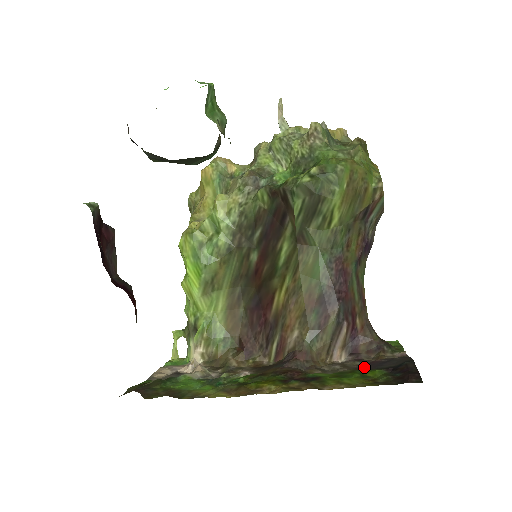
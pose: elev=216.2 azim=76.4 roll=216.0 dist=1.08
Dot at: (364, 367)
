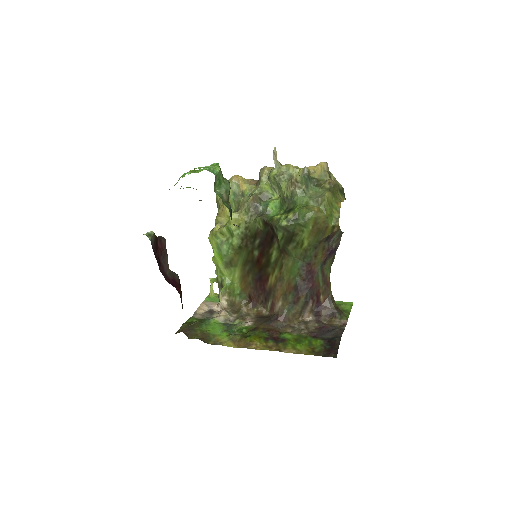
Dot at: (316, 333)
